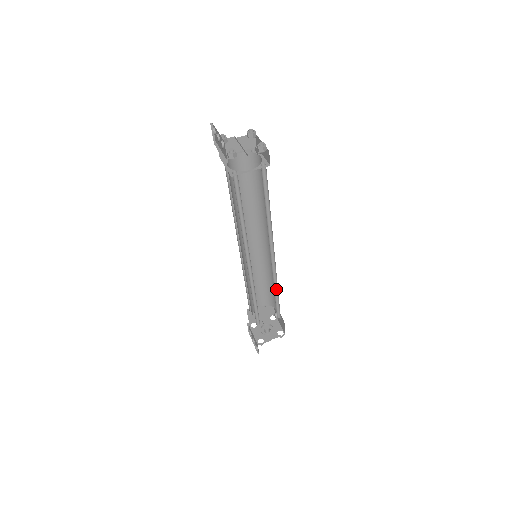
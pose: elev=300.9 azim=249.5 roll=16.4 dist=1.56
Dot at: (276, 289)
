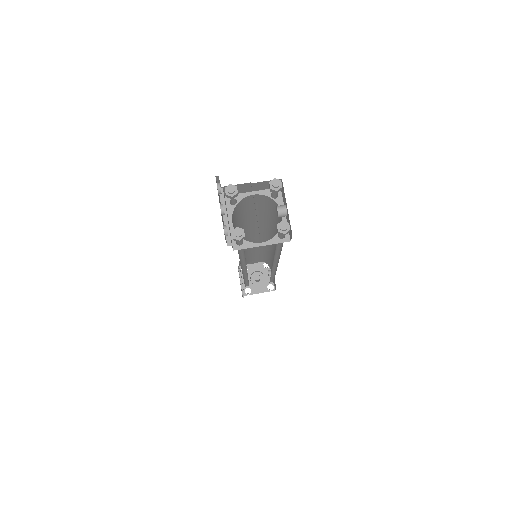
Dot at: (273, 274)
